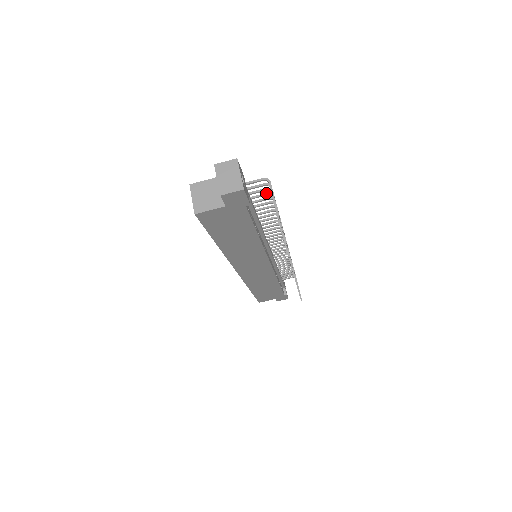
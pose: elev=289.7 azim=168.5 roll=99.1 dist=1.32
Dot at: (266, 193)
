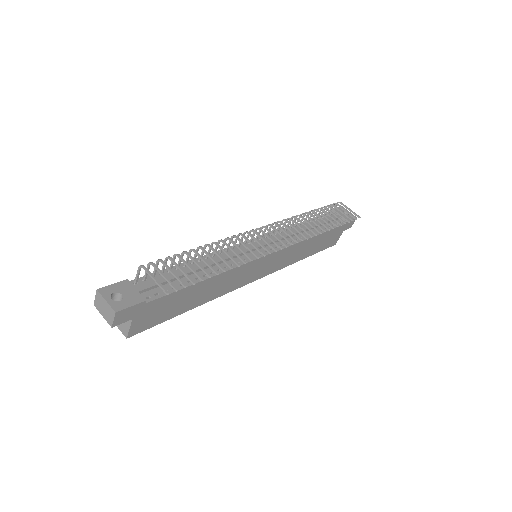
Dot at: (165, 260)
